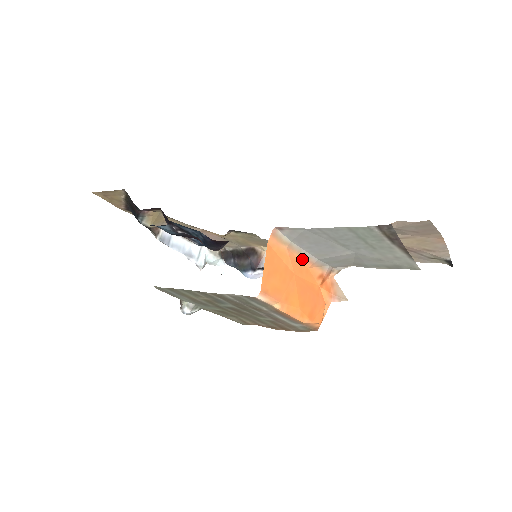
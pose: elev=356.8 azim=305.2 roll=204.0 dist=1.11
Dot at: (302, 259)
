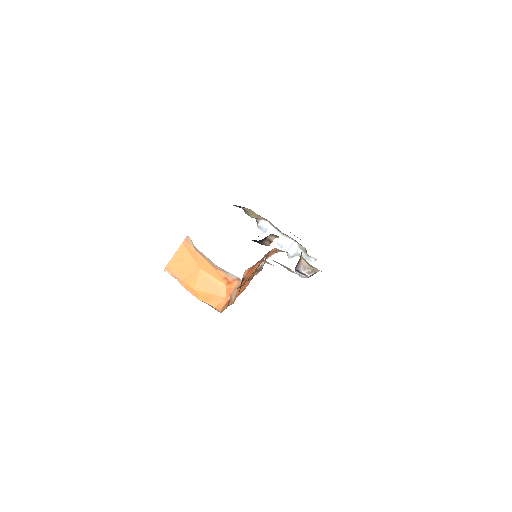
Dot at: (208, 261)
